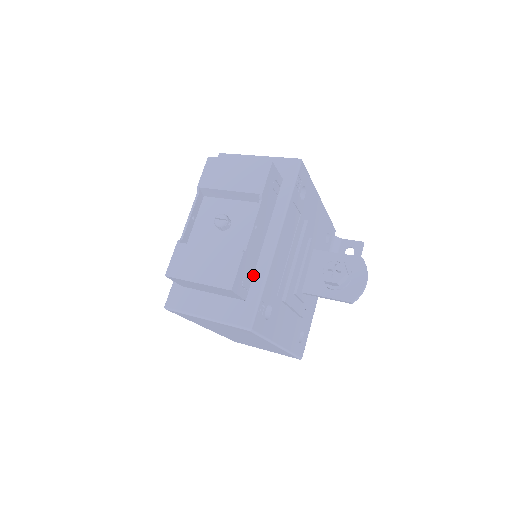
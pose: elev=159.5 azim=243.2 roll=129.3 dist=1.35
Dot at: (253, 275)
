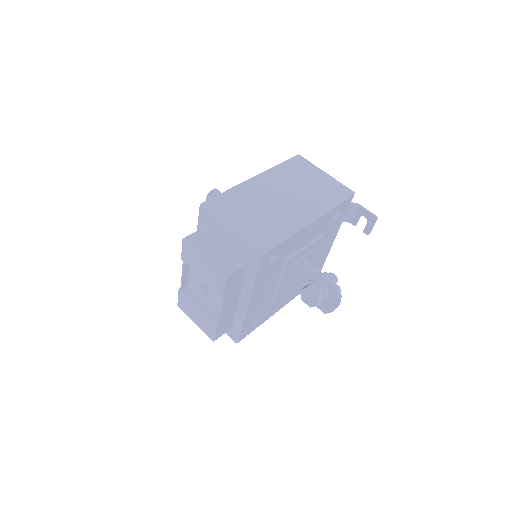
Dot at: (234, 317)
